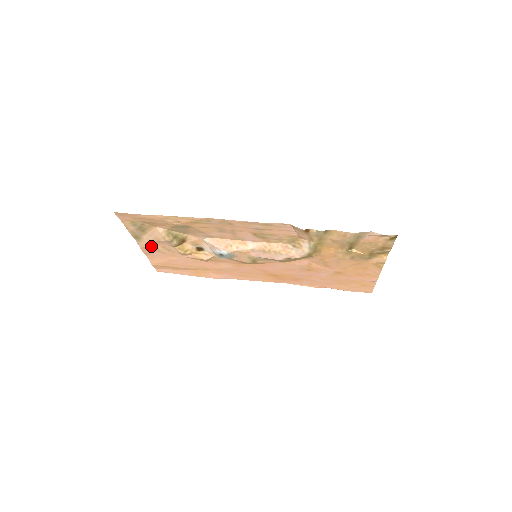
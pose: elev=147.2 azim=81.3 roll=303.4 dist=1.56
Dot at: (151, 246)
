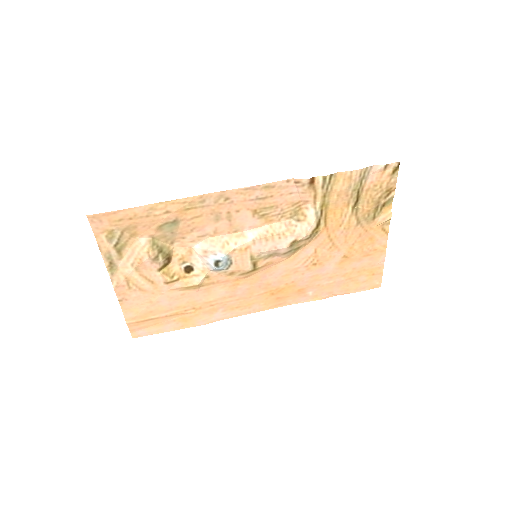
Dot at: (128, 281)
